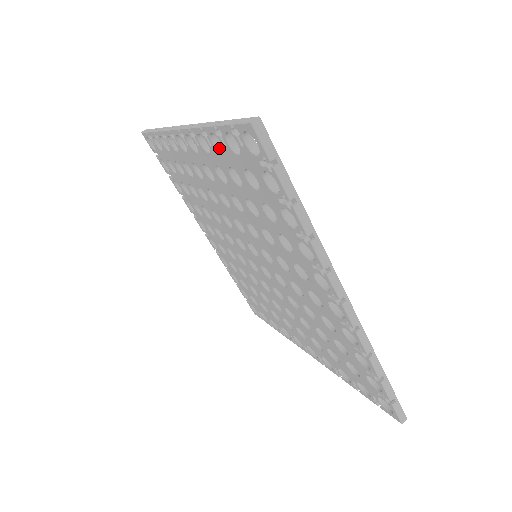
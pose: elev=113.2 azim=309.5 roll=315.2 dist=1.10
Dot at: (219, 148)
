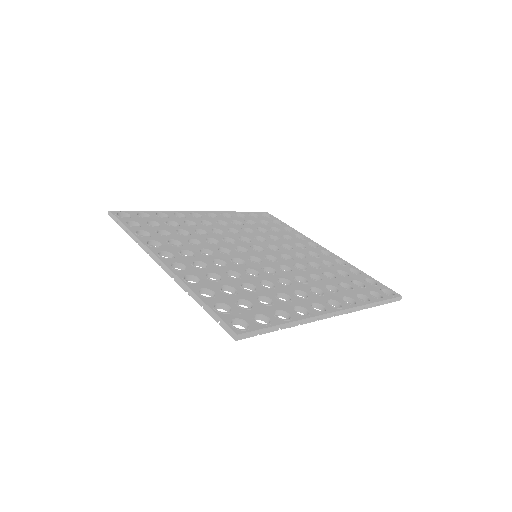
Dot at: (206, 293)
